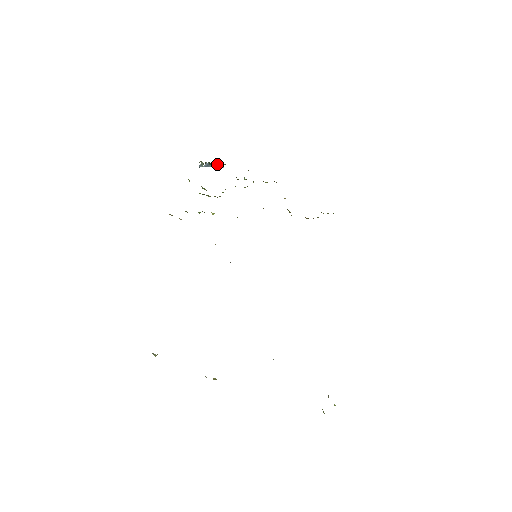
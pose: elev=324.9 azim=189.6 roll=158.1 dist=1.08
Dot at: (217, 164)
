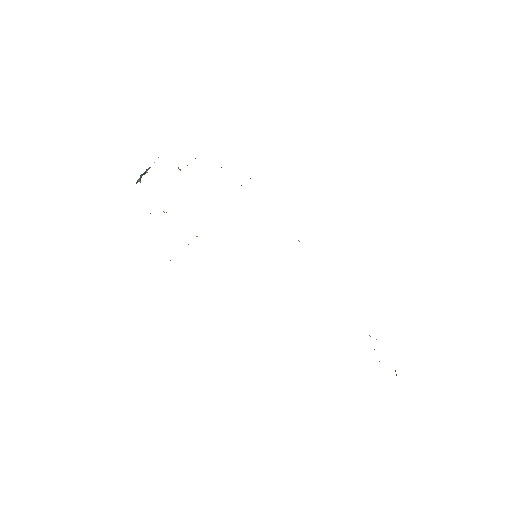
Dot at: occluded
